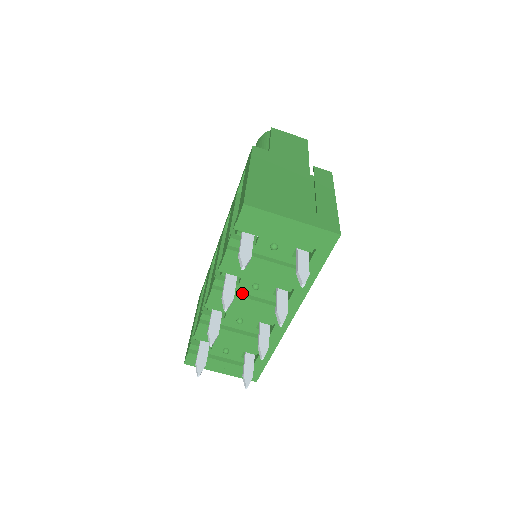
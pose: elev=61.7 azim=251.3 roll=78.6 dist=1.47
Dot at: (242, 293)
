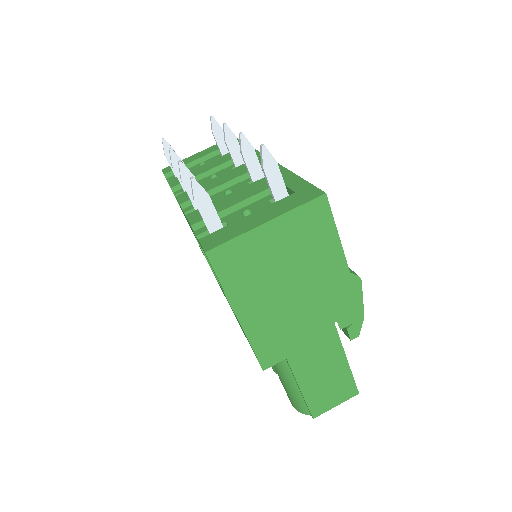
Dot at: occluded
